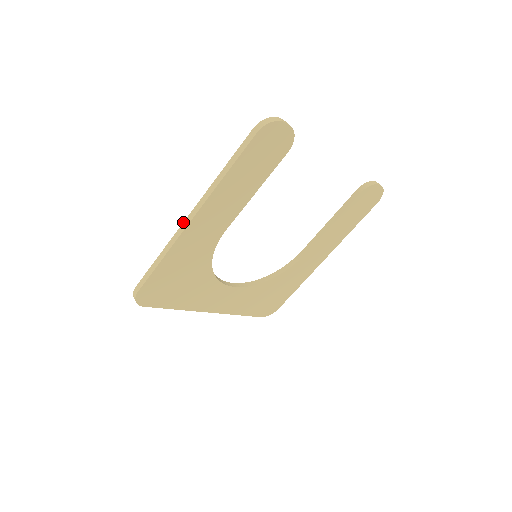
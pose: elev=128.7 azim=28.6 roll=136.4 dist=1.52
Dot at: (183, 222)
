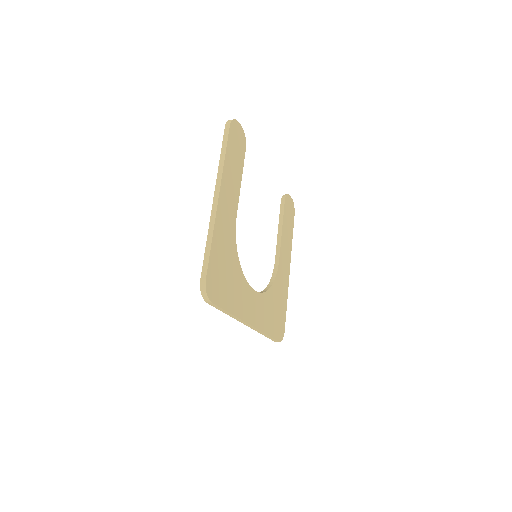
Dot at: (212, 205)
